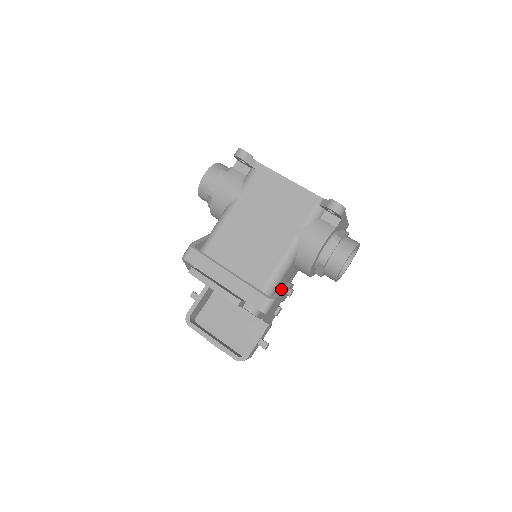
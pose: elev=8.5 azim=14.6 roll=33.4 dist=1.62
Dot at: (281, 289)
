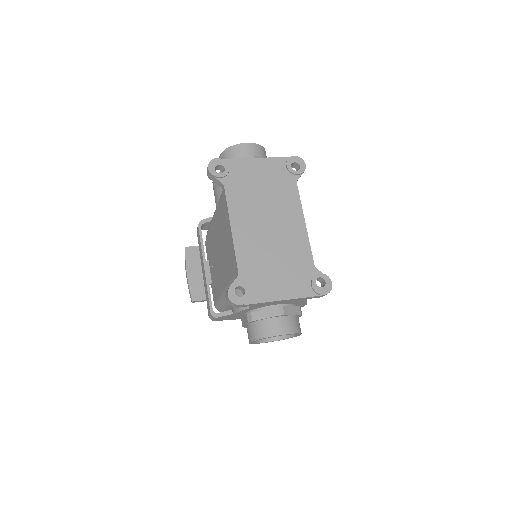
Dot at: occluded
